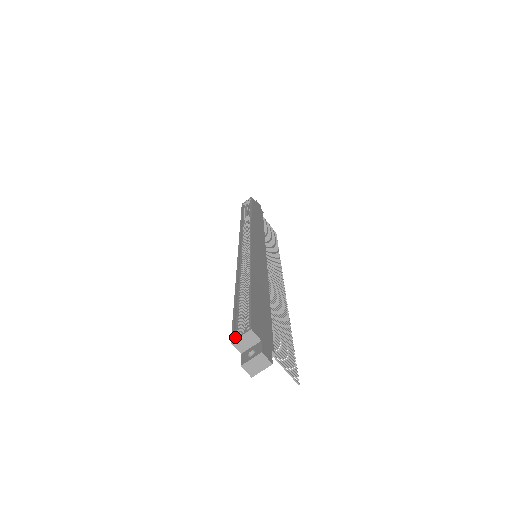
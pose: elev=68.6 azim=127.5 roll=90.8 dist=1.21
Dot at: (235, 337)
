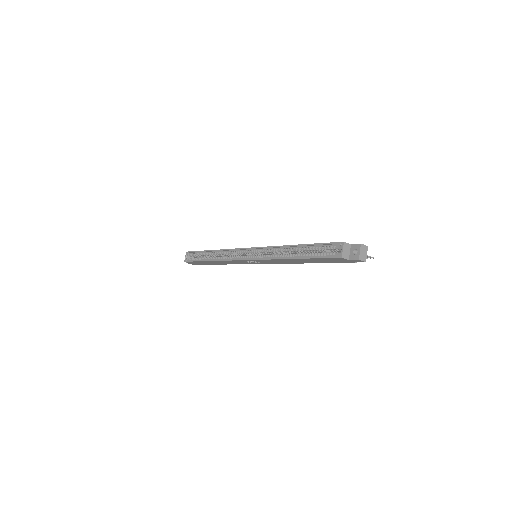
Dot at: (340, 254)
